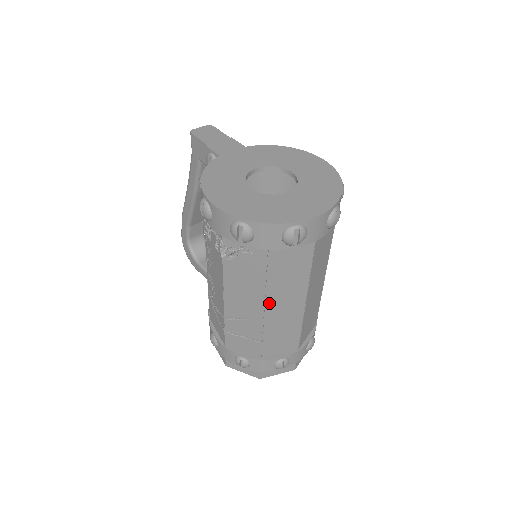
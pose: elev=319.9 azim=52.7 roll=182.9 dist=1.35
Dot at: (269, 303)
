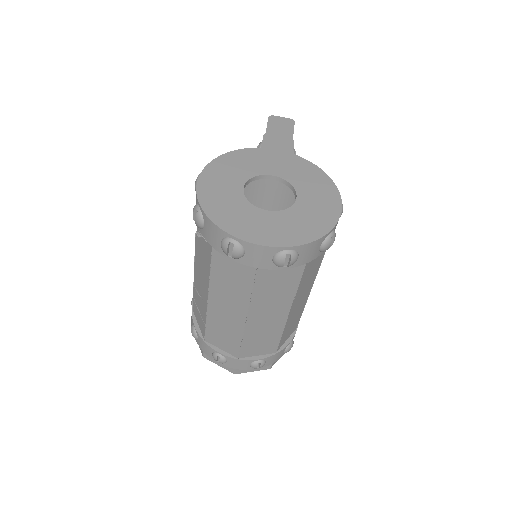
Dot at: (213, 295)
